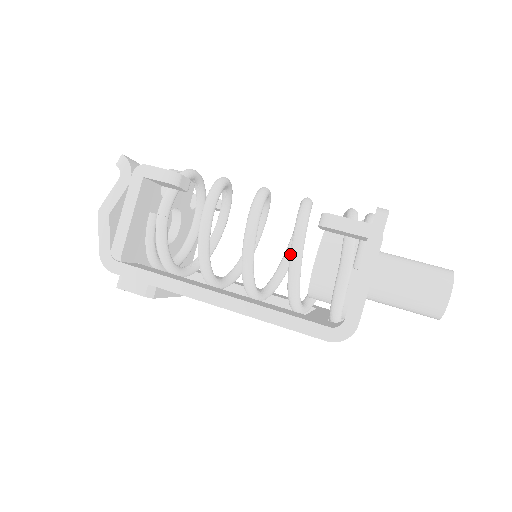
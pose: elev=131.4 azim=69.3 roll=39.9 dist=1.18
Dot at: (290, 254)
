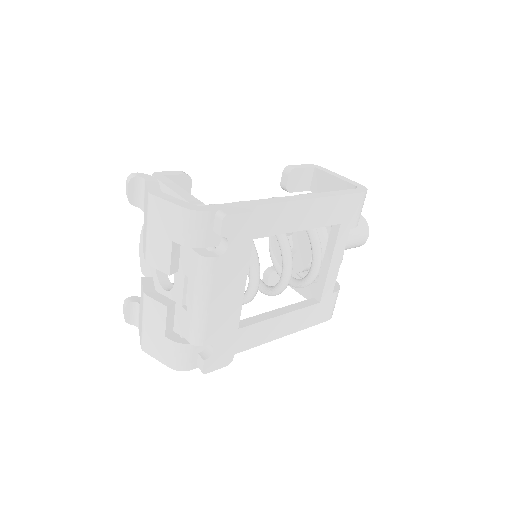
Dot at: occluded
